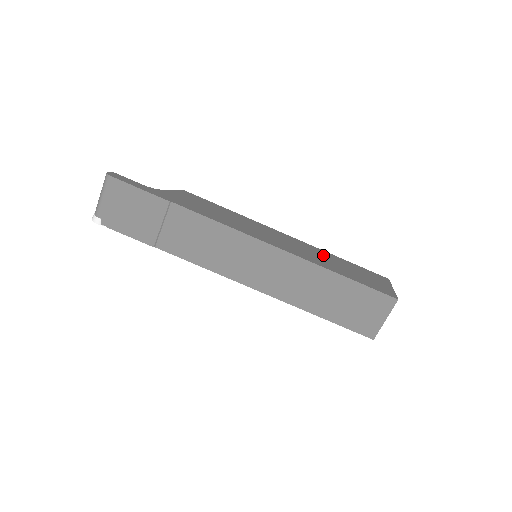
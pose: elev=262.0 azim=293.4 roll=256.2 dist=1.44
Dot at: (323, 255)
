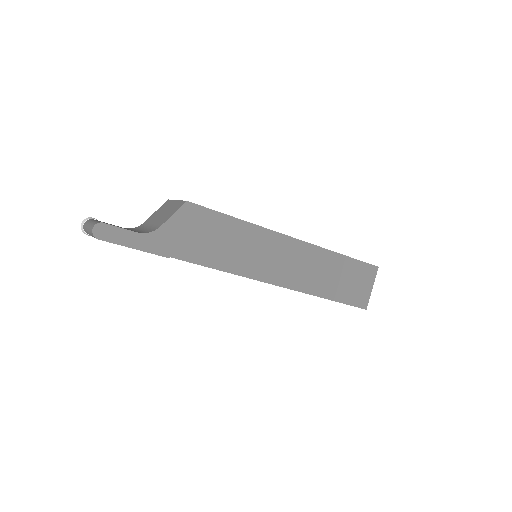
Dot at: (322, 264)
